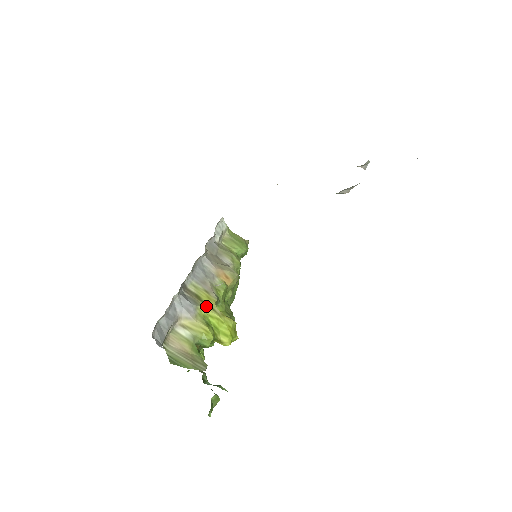
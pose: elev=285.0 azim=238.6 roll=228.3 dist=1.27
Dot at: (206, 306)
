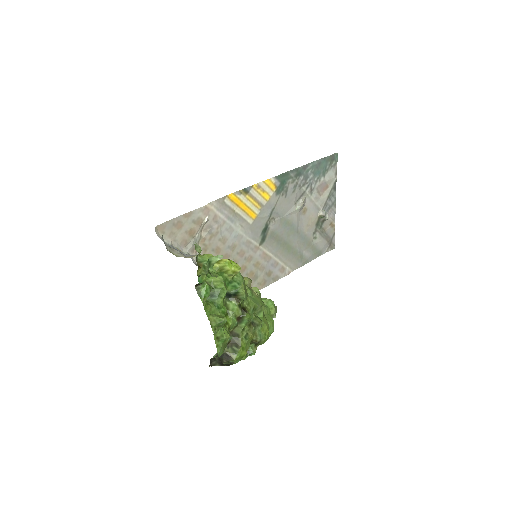
Dot at: occluded
